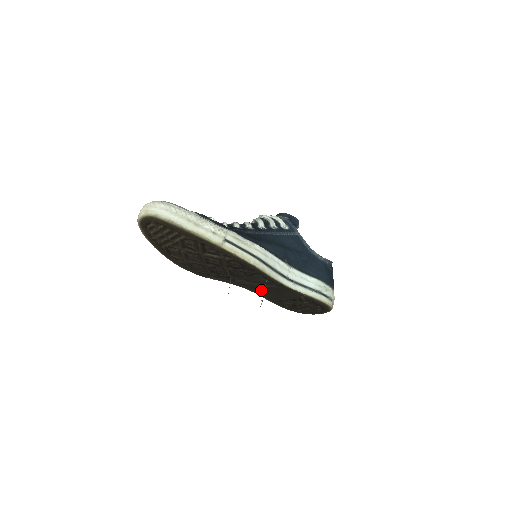
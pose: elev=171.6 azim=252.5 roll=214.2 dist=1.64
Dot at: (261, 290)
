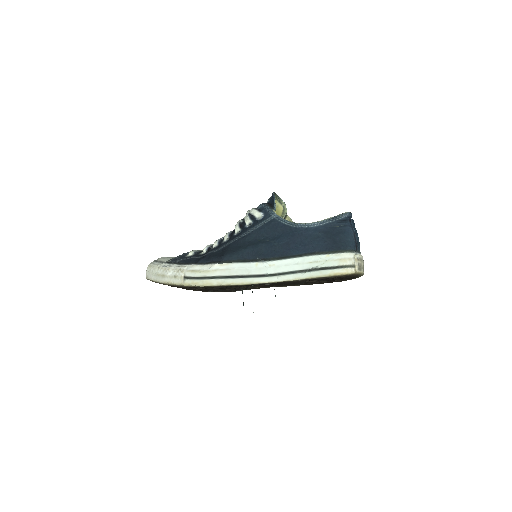
Dot at: (276, 285)
